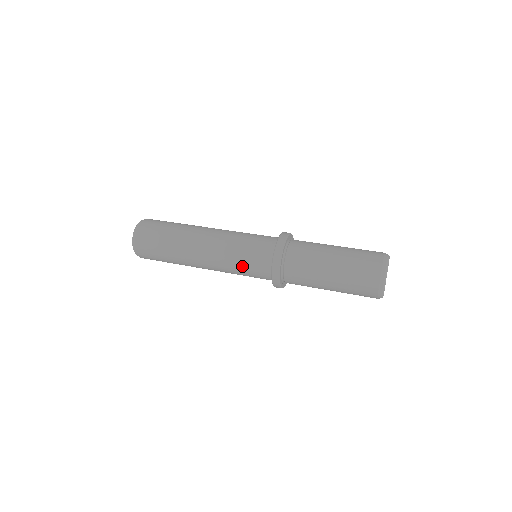
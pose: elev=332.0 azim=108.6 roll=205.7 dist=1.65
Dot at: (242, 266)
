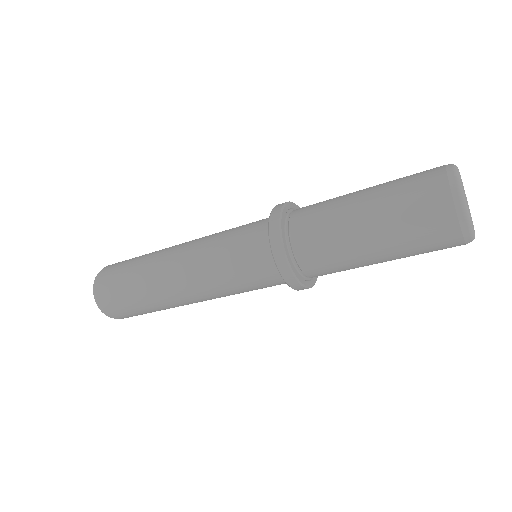
Dot at: (229, 257)
